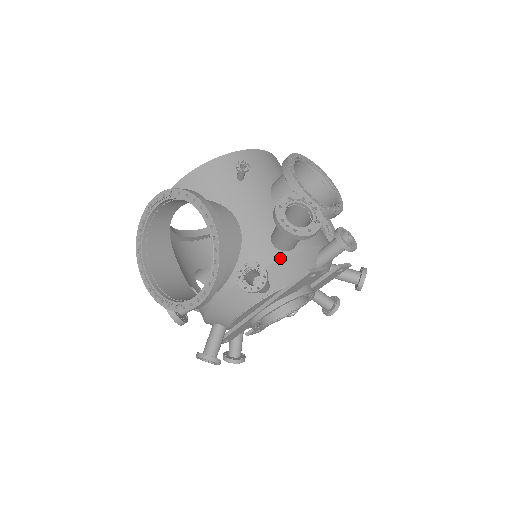
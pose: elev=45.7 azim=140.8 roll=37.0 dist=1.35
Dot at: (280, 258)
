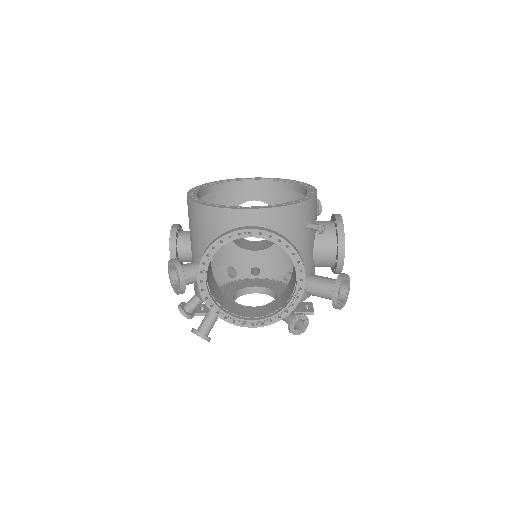
Dot at: (304, 300)
